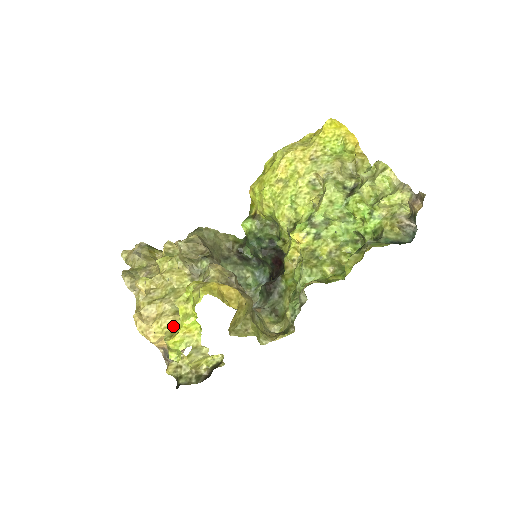
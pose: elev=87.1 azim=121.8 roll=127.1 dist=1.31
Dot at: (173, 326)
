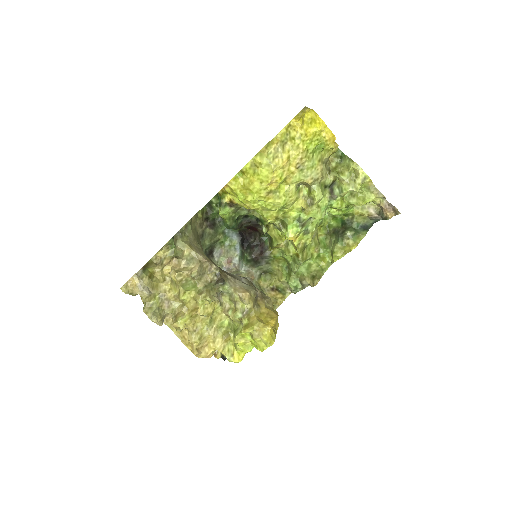
Dot at: (226, 346)
